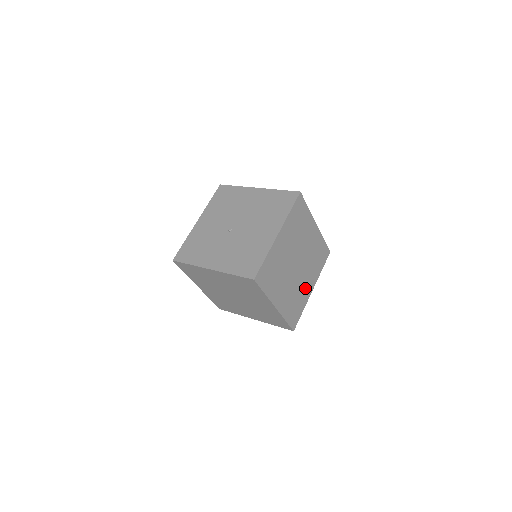
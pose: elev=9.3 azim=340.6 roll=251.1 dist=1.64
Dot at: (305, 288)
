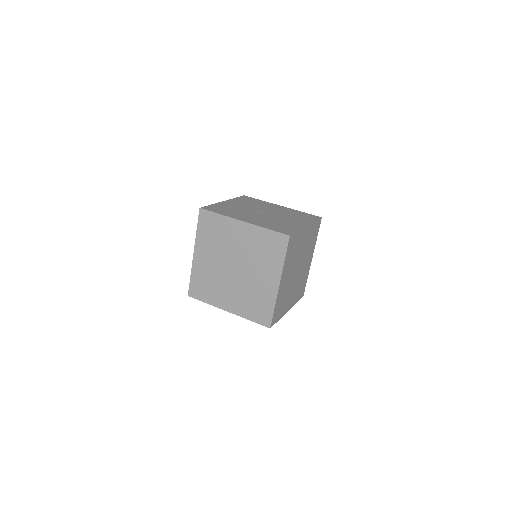
Dot at: (288, 300)
